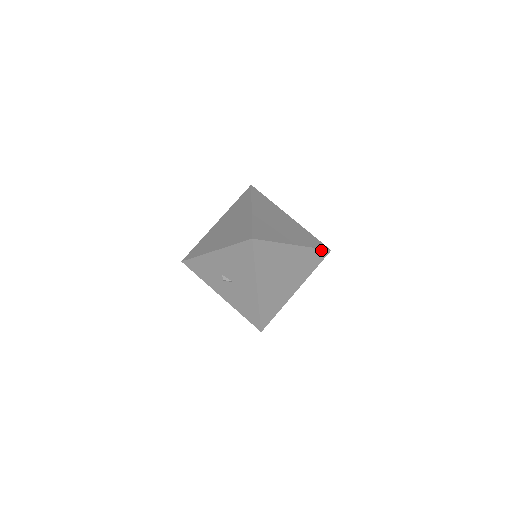
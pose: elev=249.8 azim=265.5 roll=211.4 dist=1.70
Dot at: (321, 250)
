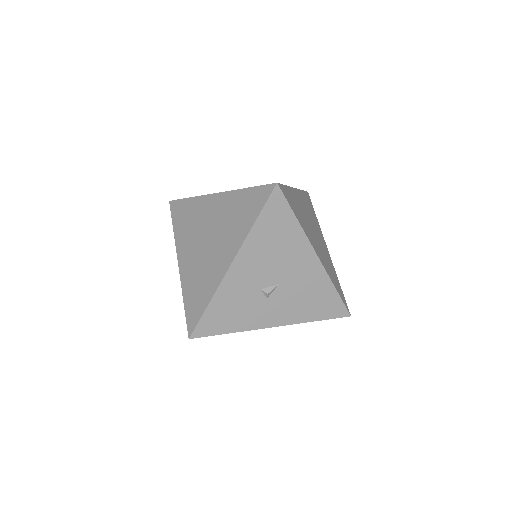
Dot at: (305, 193)
